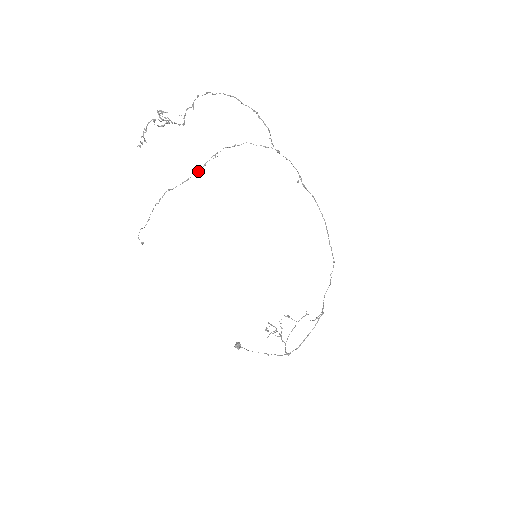
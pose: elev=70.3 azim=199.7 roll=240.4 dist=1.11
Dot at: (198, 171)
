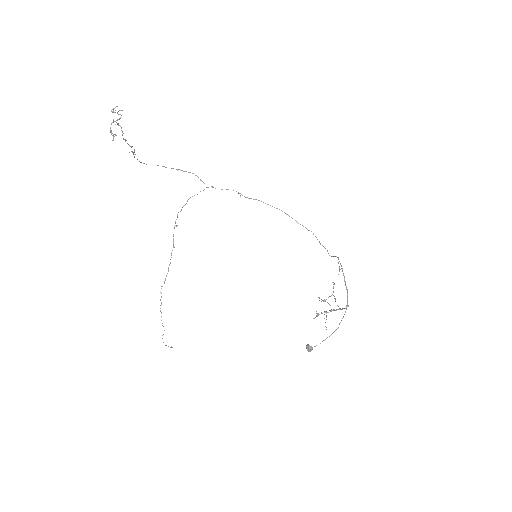
Dot at: occluded
